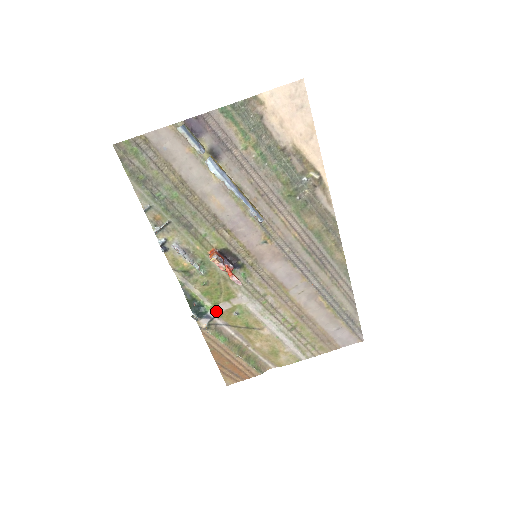
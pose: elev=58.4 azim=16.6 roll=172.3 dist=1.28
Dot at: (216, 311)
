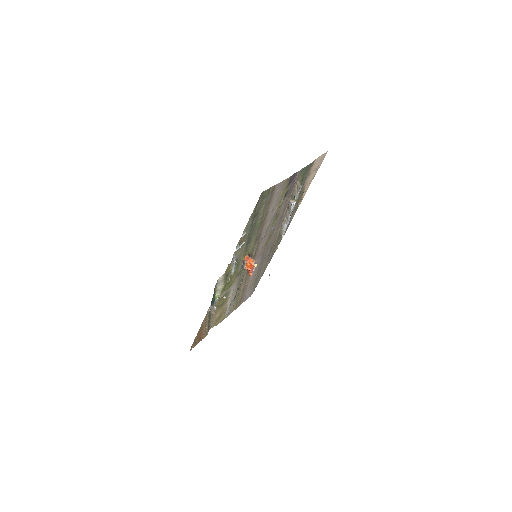
Dot at: (219, 298)
